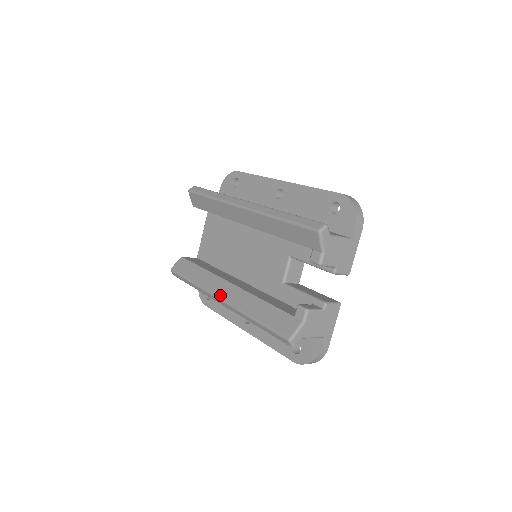
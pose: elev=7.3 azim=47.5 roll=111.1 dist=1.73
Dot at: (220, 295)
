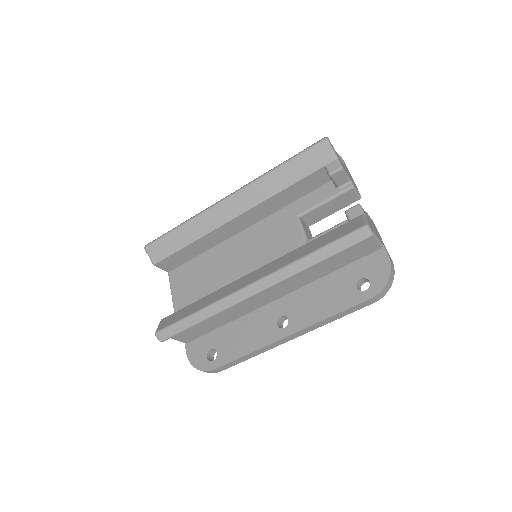
Dot at: (248, 283)
